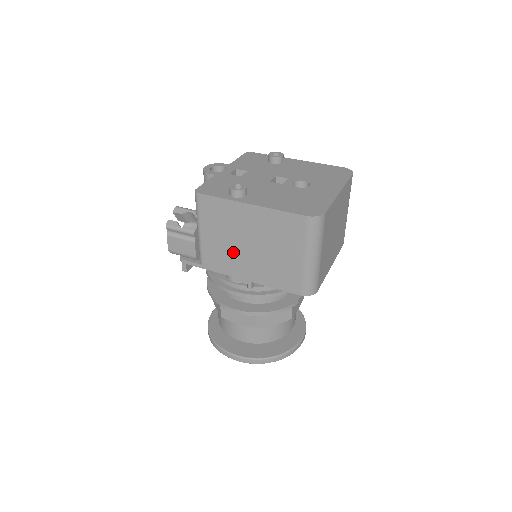
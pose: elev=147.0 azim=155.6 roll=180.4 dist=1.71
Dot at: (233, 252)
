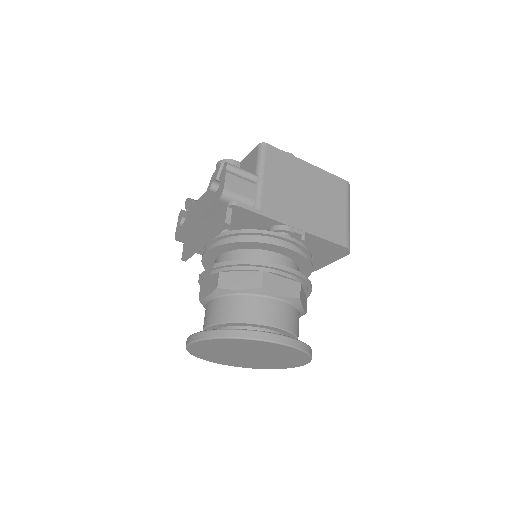
Dot at: (292, 200)
